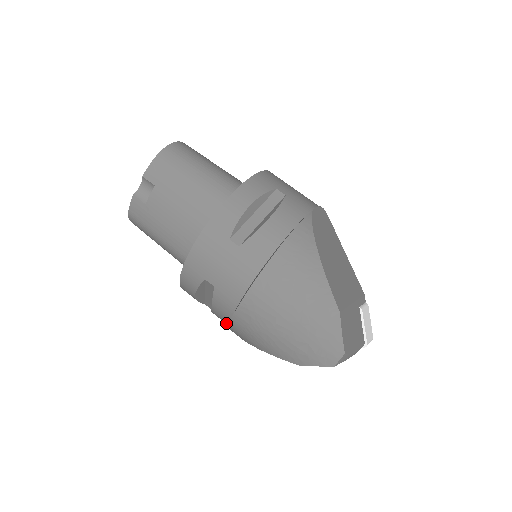
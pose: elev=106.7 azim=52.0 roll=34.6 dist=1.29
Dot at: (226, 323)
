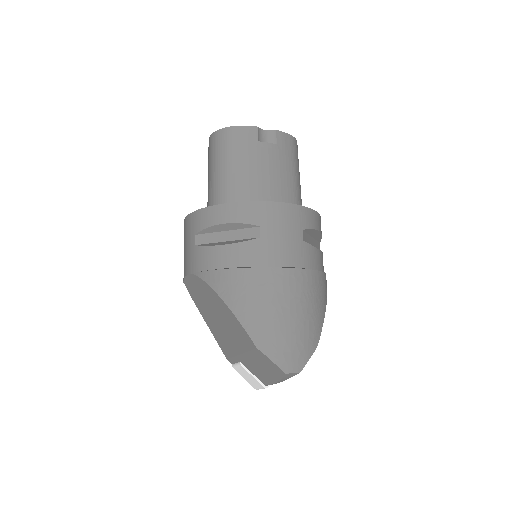
Dot at: (213, 265)
